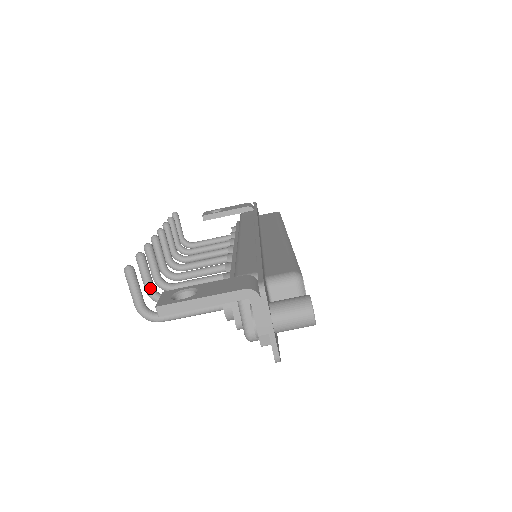
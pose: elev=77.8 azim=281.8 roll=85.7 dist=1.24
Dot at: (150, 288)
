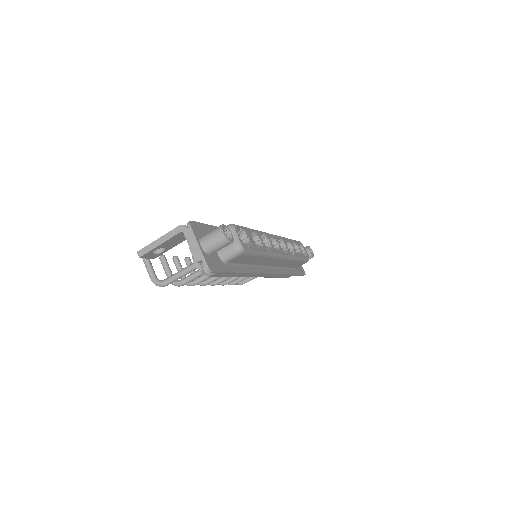
Dot at: (169, 276)
